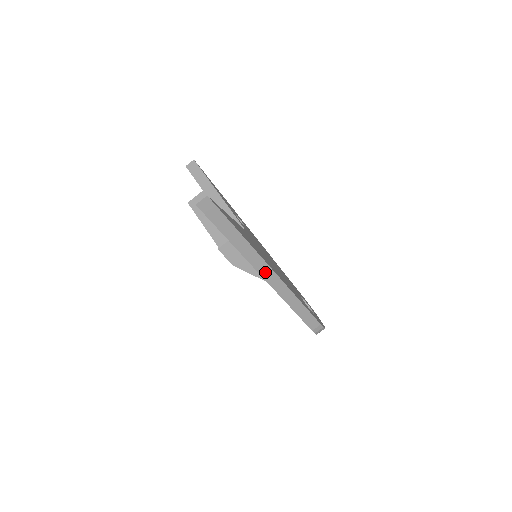
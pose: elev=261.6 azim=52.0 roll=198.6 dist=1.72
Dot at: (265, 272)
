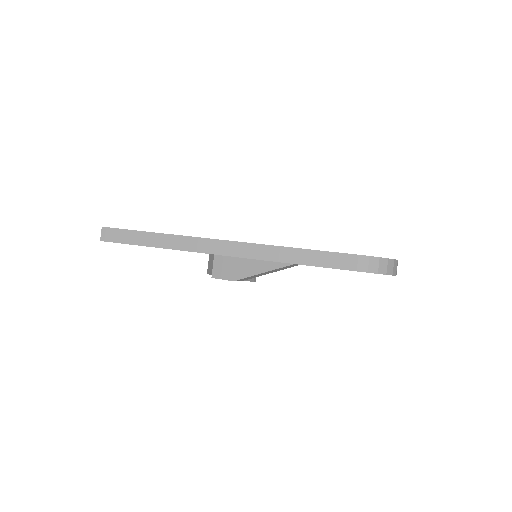
Dot at: (215, 248)
